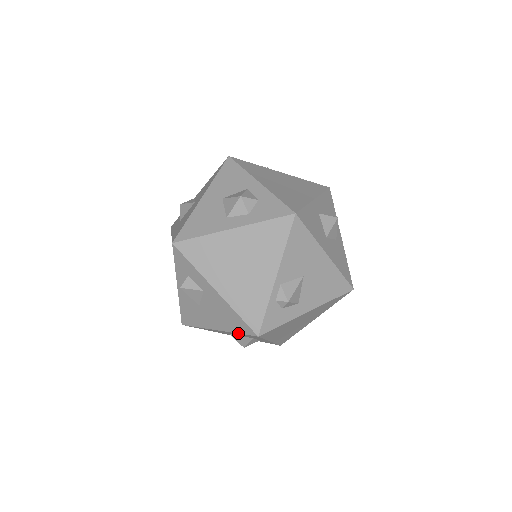
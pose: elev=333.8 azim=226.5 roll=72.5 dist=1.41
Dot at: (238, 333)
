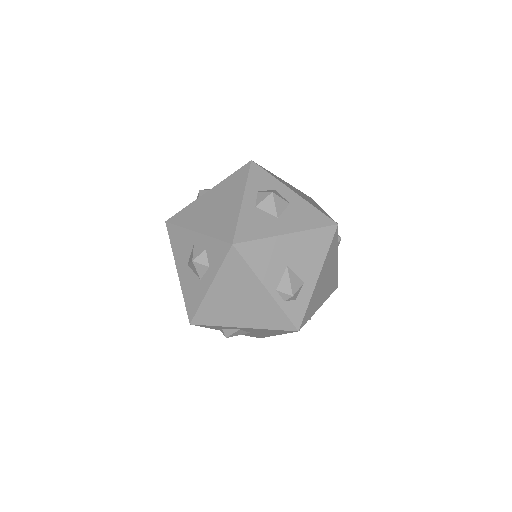
Dot at: occluded
